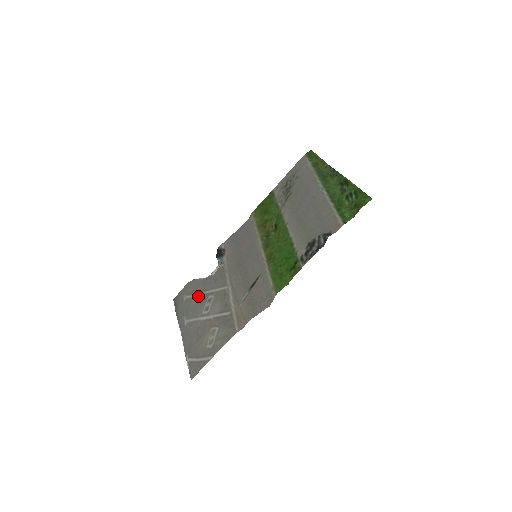
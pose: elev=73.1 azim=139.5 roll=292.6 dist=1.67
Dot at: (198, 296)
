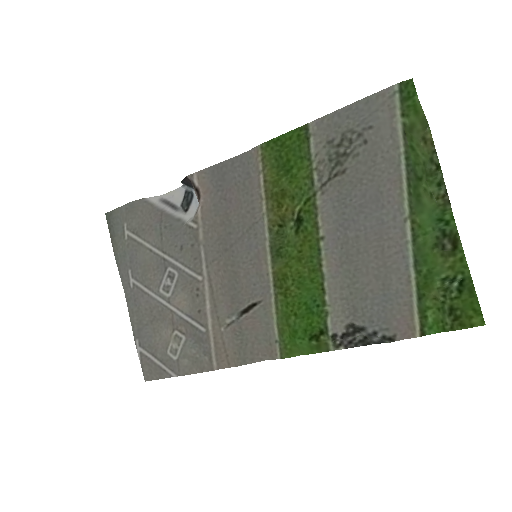
Dot at: (150, 250)
